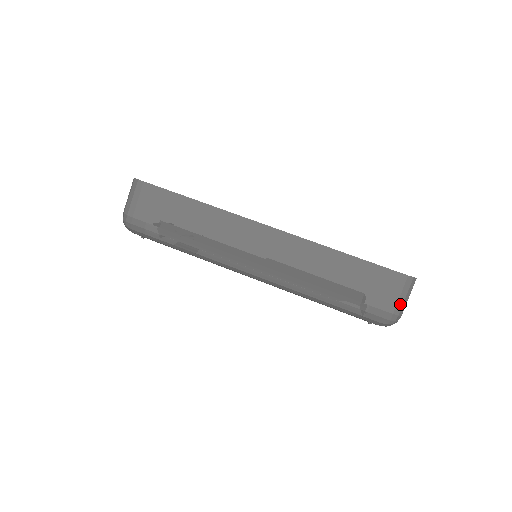
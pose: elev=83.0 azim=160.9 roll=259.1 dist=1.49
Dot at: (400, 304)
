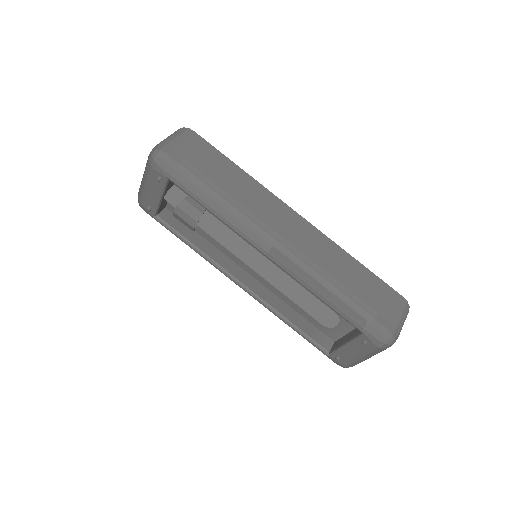
Dot at: (400, 324)
